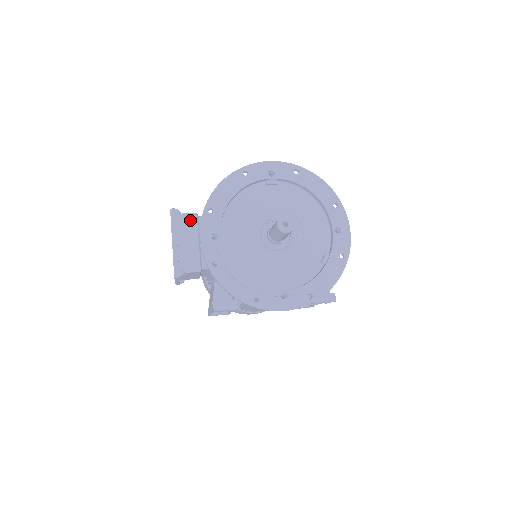
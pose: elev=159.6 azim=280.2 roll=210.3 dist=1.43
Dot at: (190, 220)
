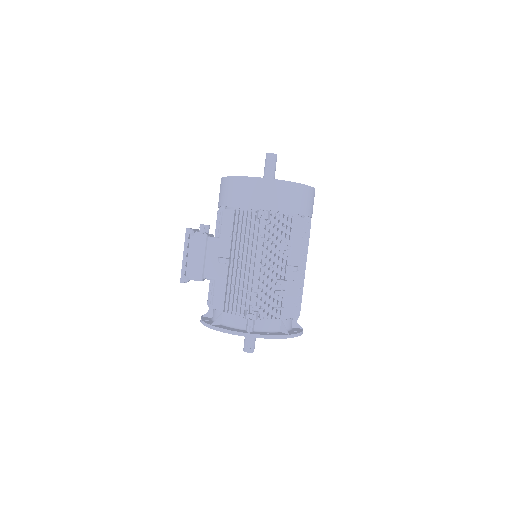
Dot at: (197, 280)
